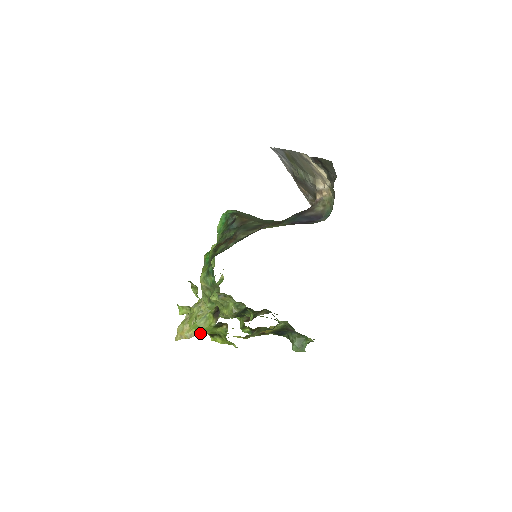
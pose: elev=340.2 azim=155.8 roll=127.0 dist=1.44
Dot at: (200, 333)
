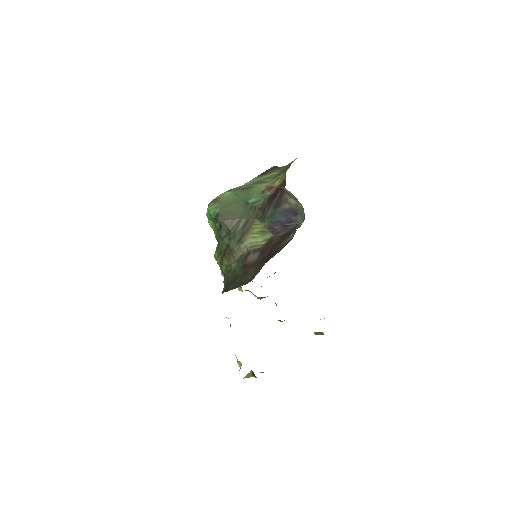
Dot at: occluded
